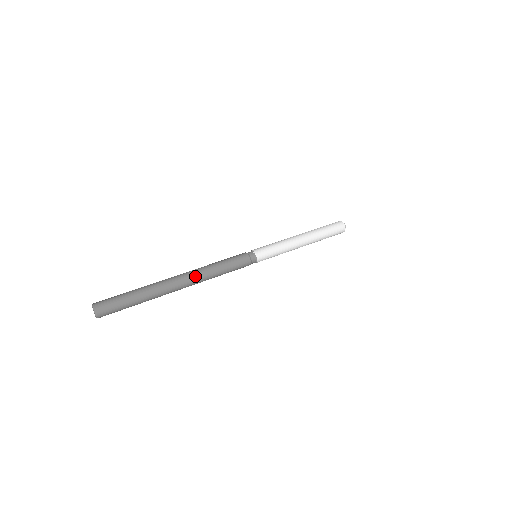
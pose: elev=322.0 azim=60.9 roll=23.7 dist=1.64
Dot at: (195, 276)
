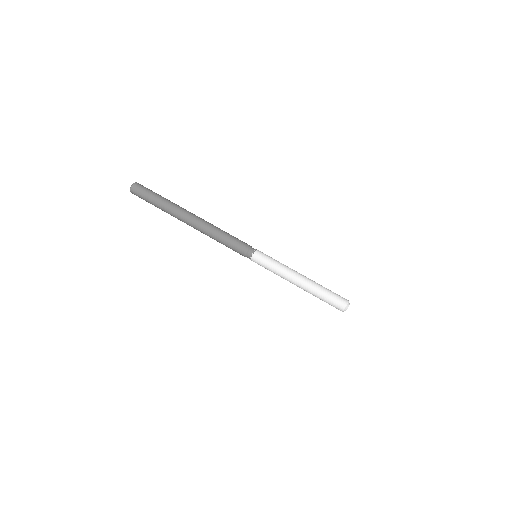
Dot at: (200, 229)
